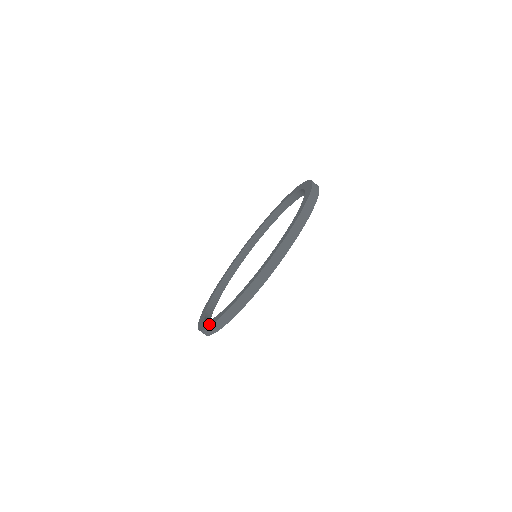
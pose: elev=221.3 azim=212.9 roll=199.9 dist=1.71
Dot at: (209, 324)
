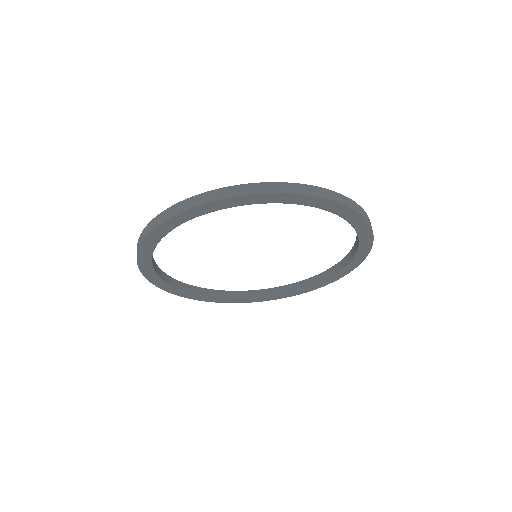
Dot at: occluded
